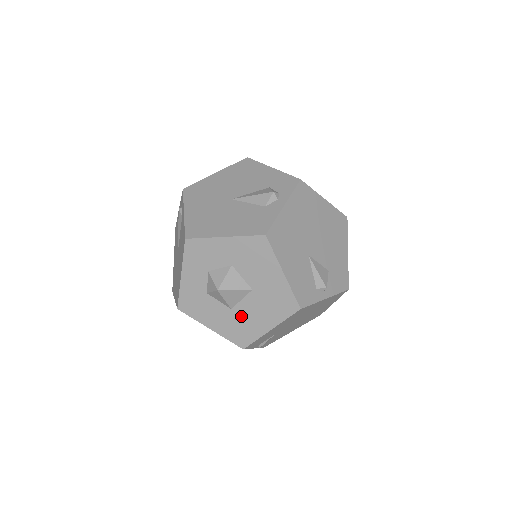
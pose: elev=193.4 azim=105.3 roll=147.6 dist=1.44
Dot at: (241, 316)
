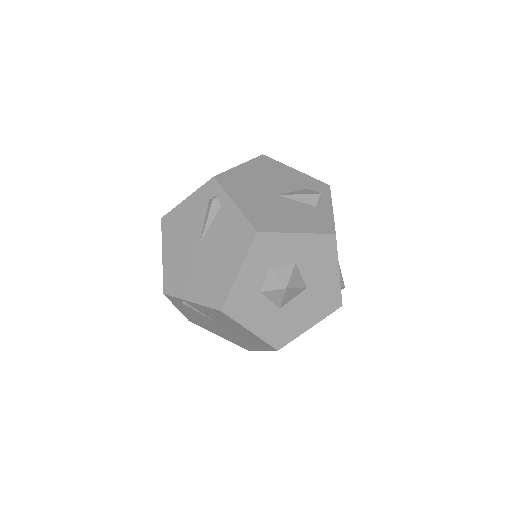
Dot at: (287, 315)
